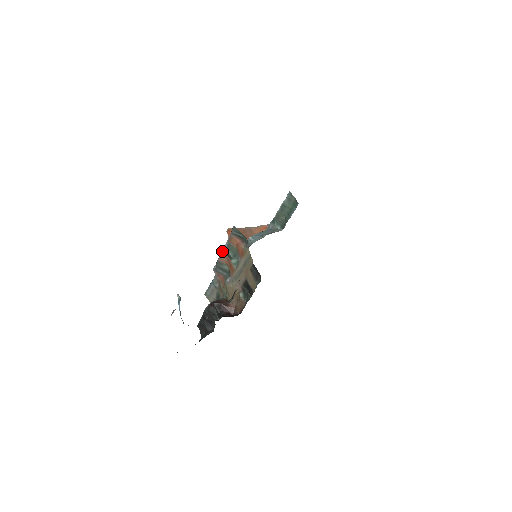
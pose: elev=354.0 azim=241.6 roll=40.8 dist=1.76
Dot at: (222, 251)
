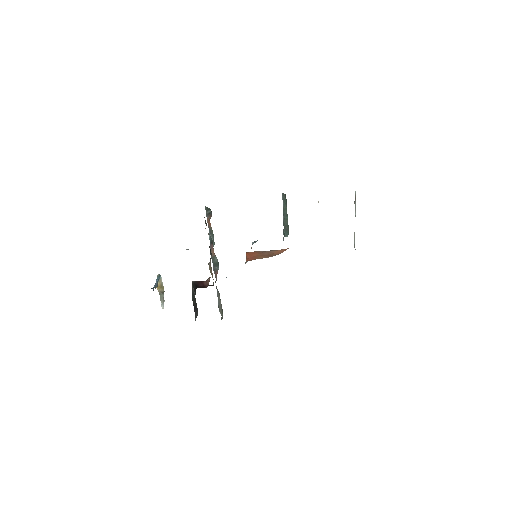
Dot at: (210, 243)
